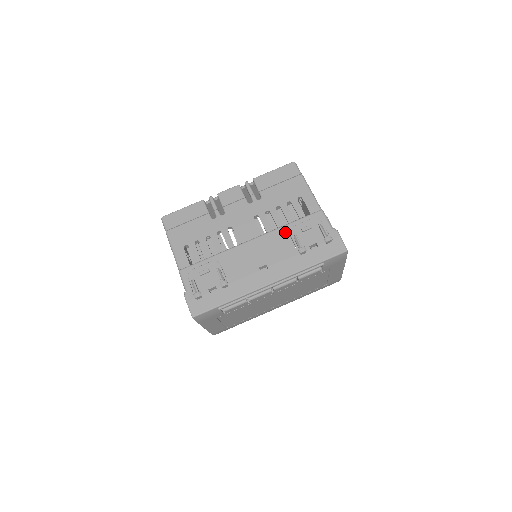
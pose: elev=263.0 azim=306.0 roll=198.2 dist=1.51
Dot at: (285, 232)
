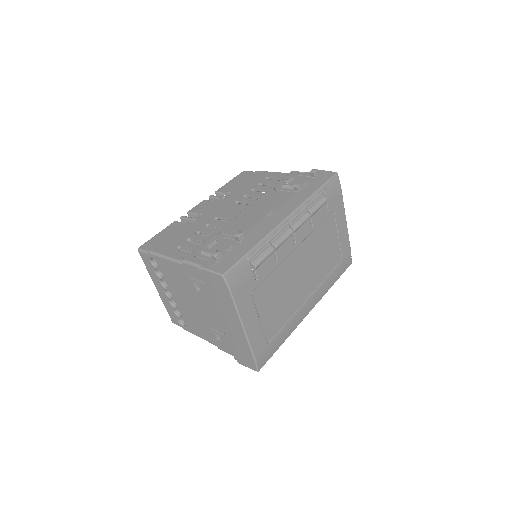
Dot at: (271, 192)
